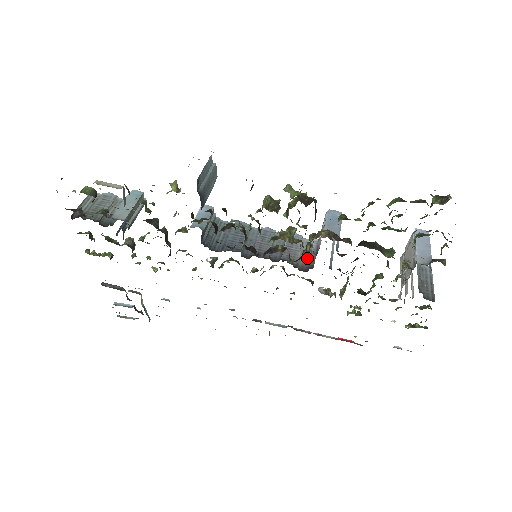
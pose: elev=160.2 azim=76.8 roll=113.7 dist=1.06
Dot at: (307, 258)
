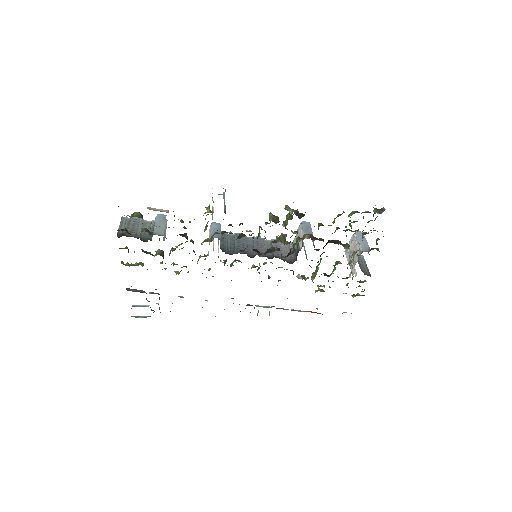
Dot at: (289, 255)
